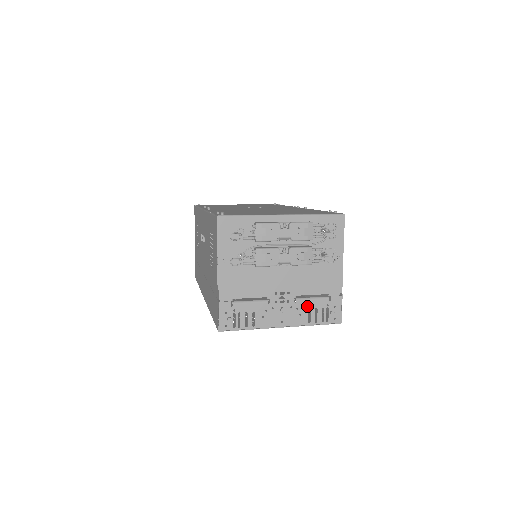
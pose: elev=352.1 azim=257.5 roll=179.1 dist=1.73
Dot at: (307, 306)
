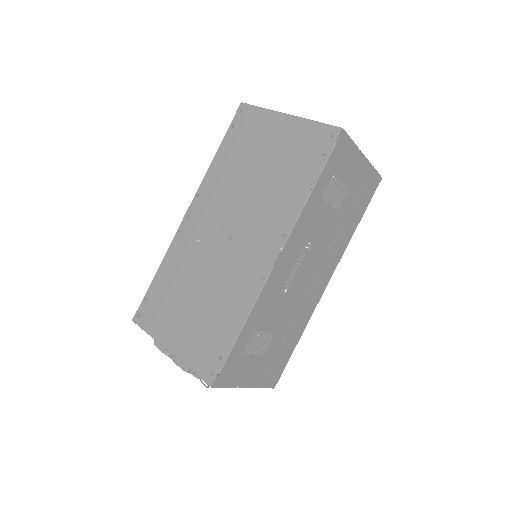
Dot at: occluded
